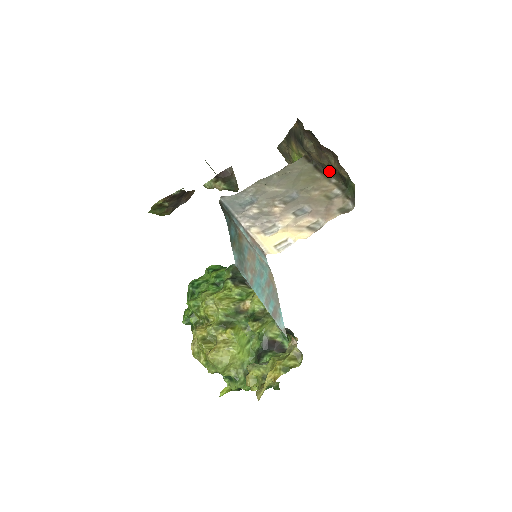
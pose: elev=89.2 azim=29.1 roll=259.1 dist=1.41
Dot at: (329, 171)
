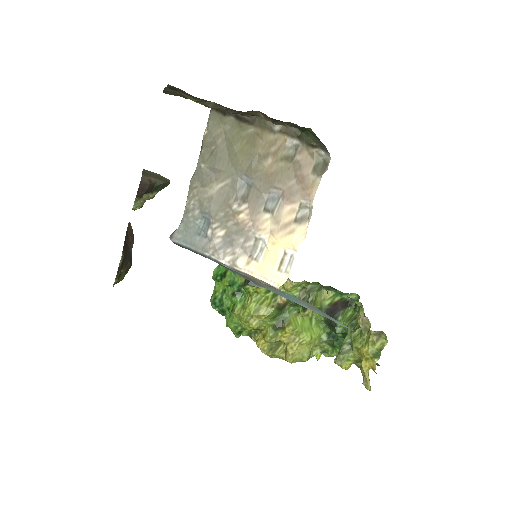
Dot at: occluded
